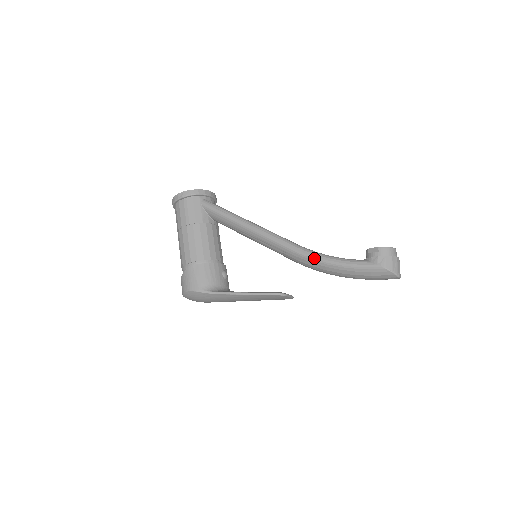
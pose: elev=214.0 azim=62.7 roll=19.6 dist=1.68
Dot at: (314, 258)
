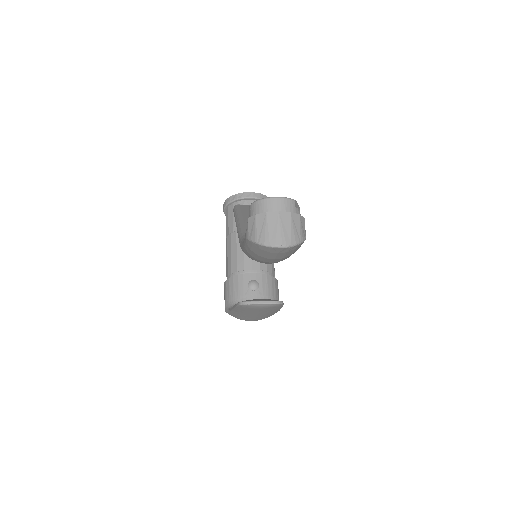
Dot at: (240, 246)
